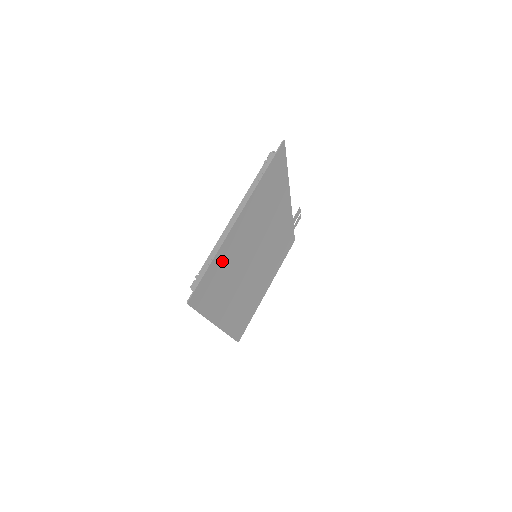
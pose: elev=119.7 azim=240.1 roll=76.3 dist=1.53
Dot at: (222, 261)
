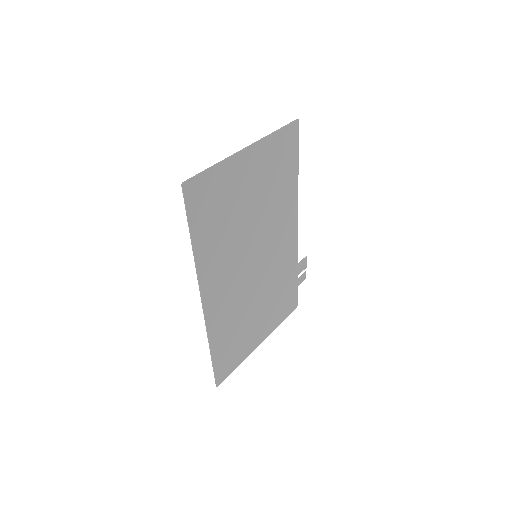
Dot at: (224, 186)
